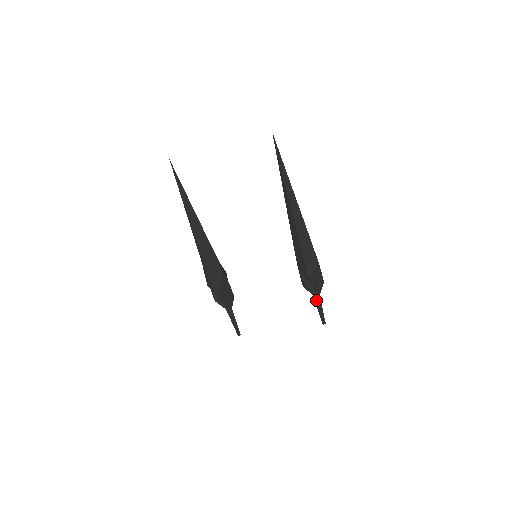
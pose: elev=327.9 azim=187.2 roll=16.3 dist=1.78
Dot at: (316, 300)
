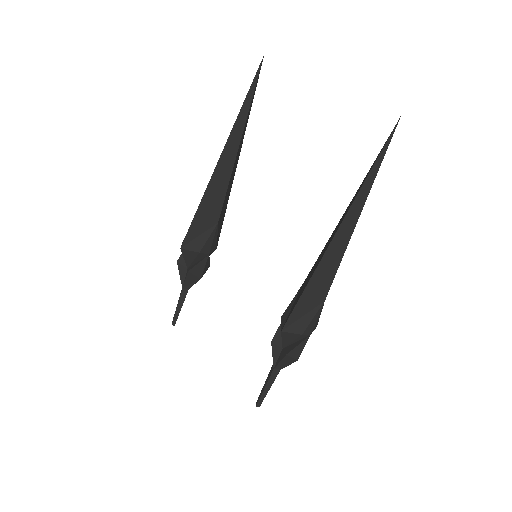
Dot at: (272, 370)
